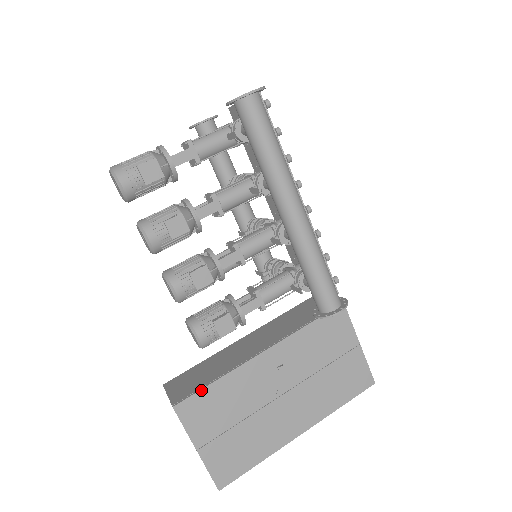
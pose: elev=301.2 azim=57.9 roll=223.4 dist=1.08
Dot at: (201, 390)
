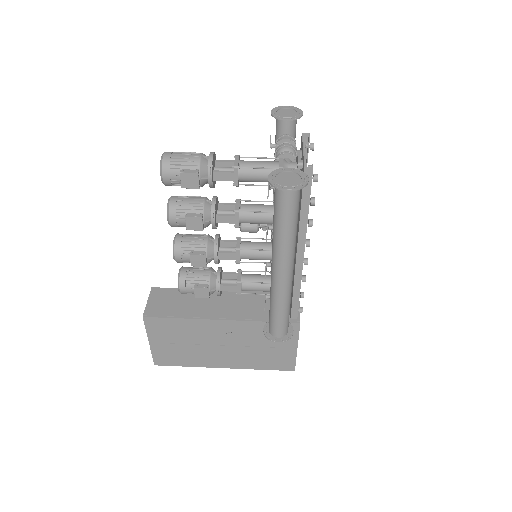
Dot at: (166, 318)
